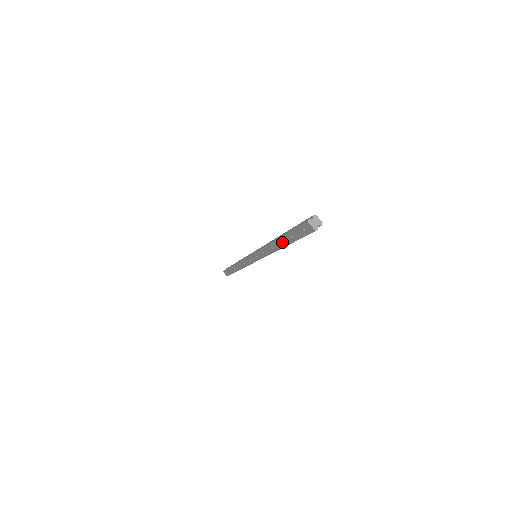
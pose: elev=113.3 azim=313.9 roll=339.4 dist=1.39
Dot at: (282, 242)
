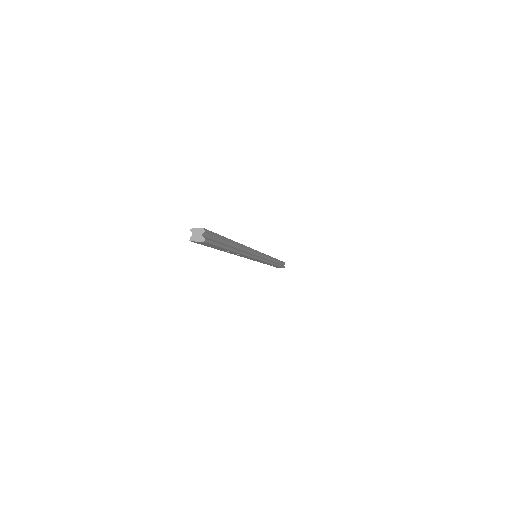
Dot at: (227, 251)
